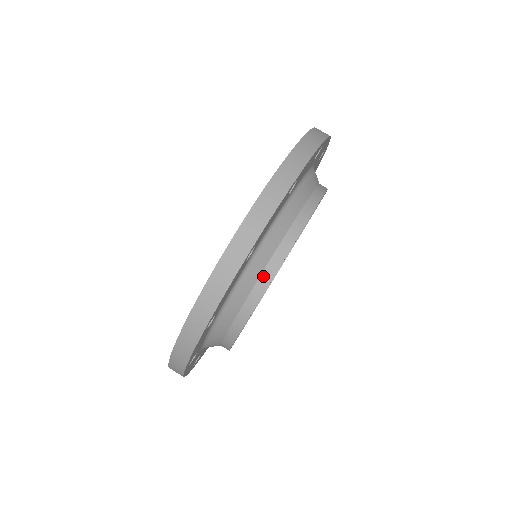
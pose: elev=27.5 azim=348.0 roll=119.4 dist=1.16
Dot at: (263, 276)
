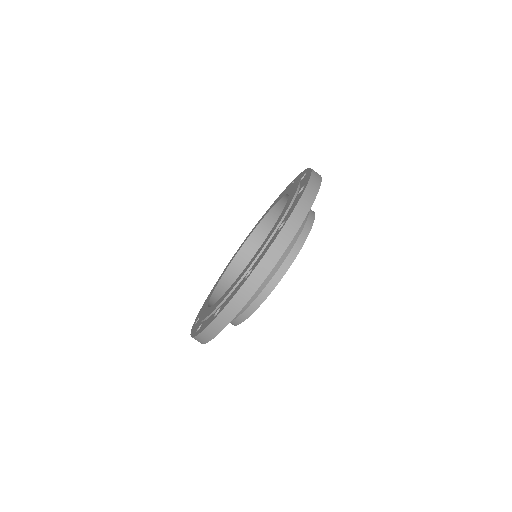
Dot at: (306, 225)
